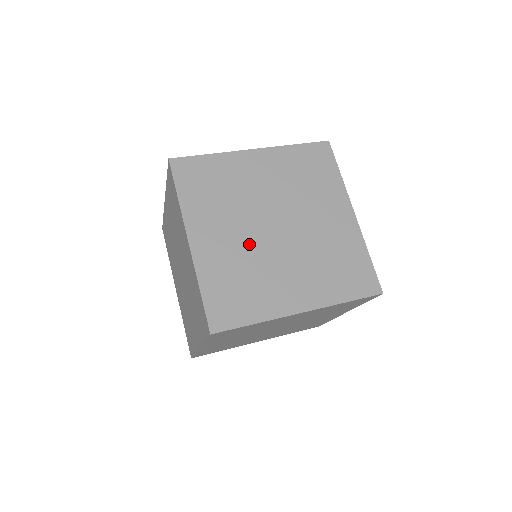
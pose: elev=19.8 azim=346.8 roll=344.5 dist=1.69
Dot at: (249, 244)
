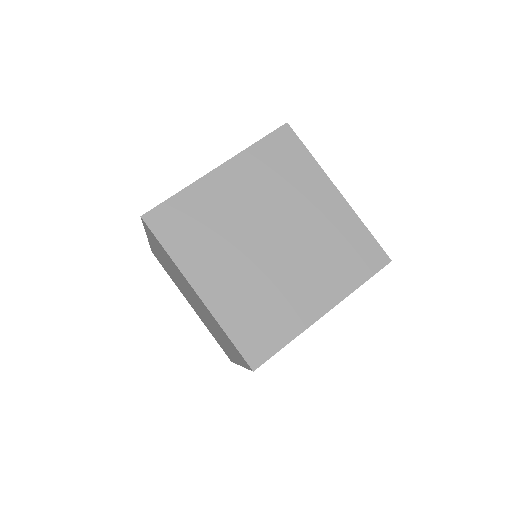
Dot at: (253, 270)
